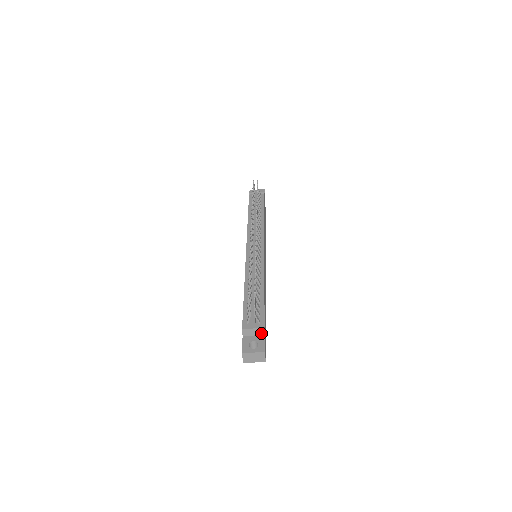
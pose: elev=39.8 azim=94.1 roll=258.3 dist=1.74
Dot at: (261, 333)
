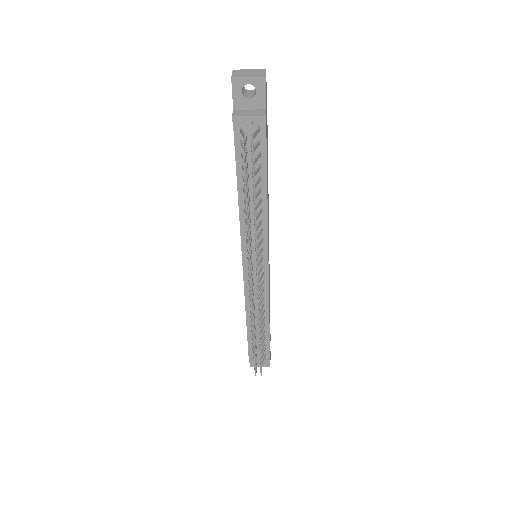
Dot at: occluded
